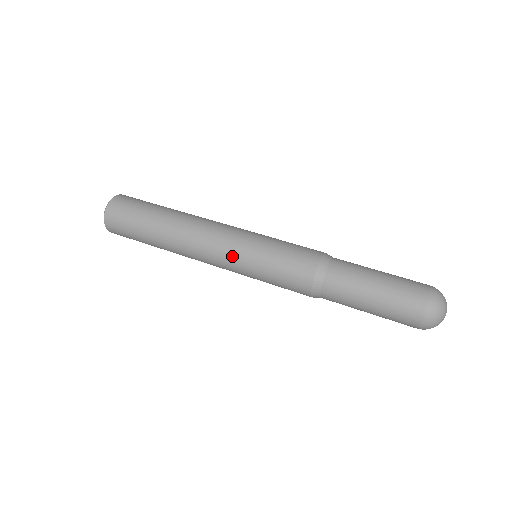
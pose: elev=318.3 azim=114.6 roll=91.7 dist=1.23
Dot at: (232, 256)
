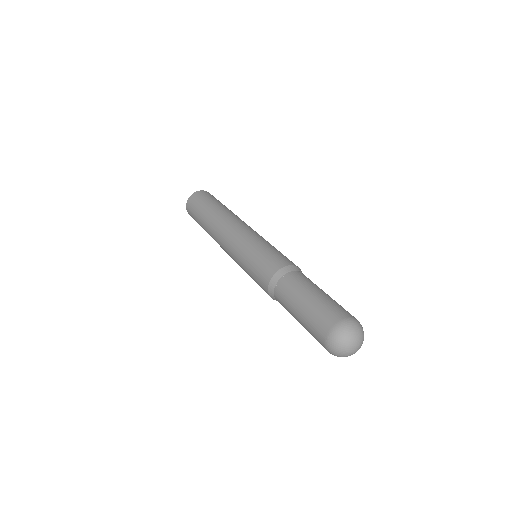
Dot at: (237, 242)
